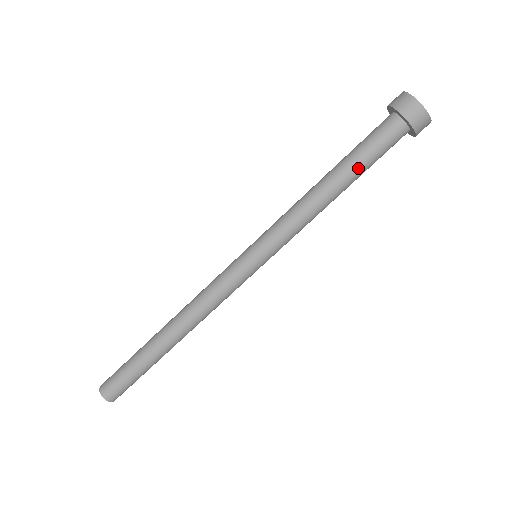
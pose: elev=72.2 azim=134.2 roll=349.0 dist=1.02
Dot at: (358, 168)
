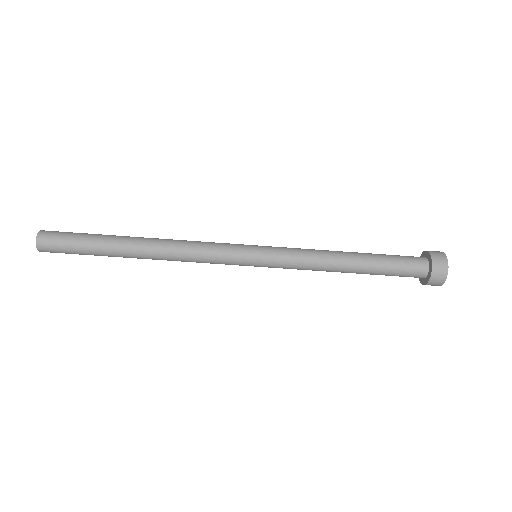
Dot at: (375, 272)
